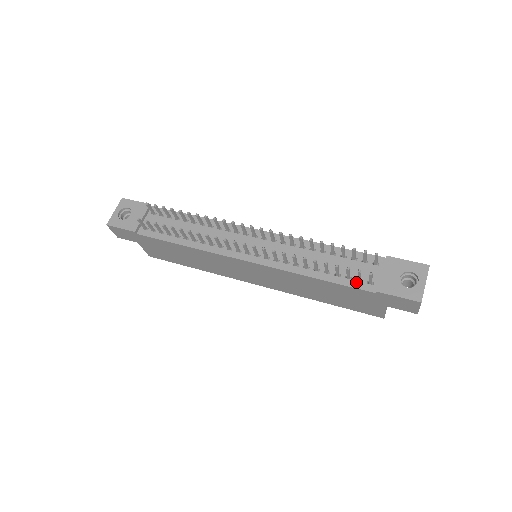
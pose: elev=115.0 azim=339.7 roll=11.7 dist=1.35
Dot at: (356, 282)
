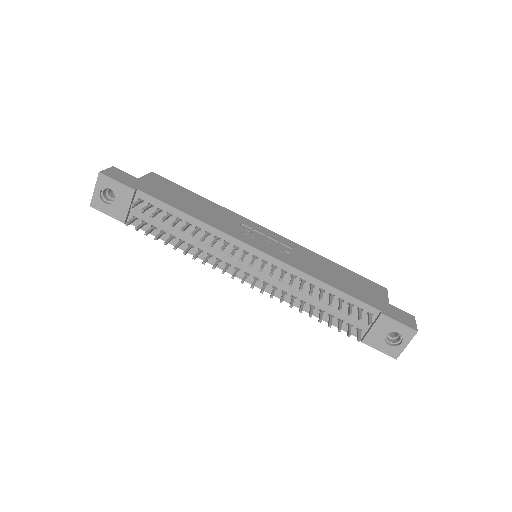
Dot at: (346, 326)
